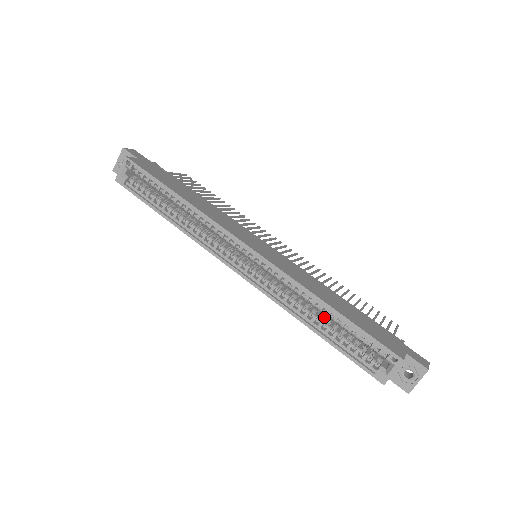
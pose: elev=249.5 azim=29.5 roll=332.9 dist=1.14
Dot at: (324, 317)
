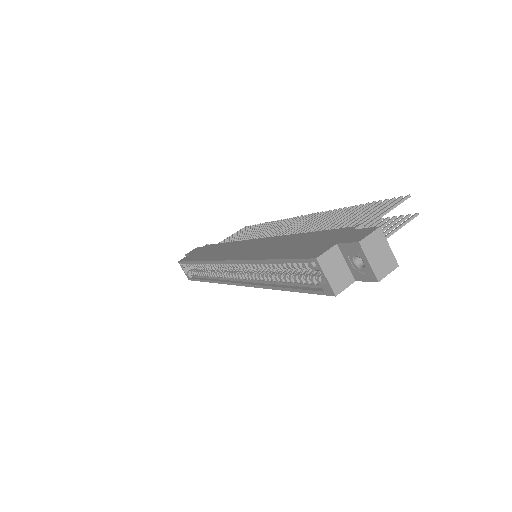
Dot at: occluded
